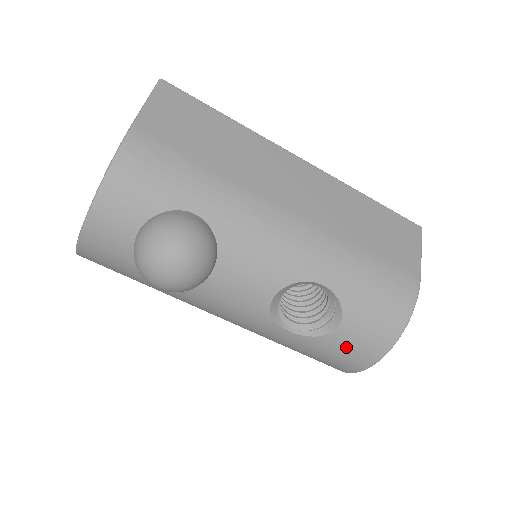
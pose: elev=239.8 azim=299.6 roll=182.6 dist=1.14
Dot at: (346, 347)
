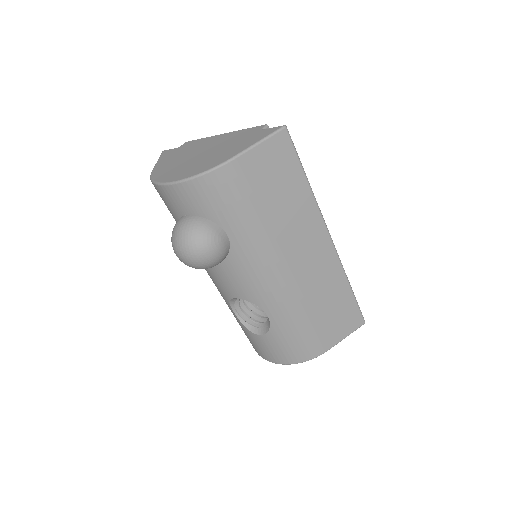
Dot at: (256, 343)
